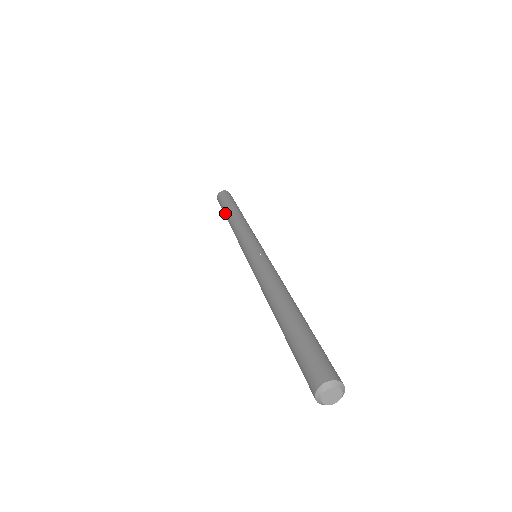
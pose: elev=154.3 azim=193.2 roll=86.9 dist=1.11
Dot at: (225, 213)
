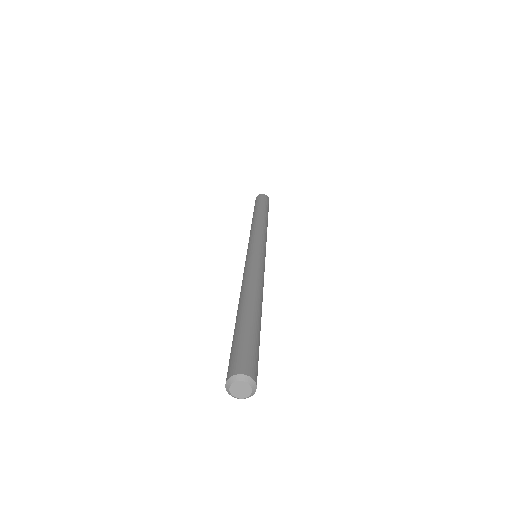
Dot at: occluded
